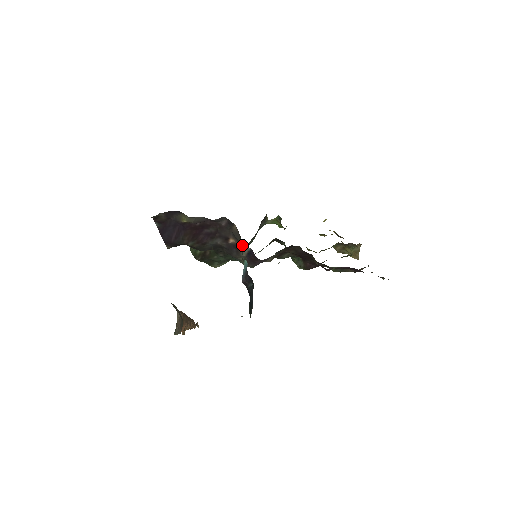
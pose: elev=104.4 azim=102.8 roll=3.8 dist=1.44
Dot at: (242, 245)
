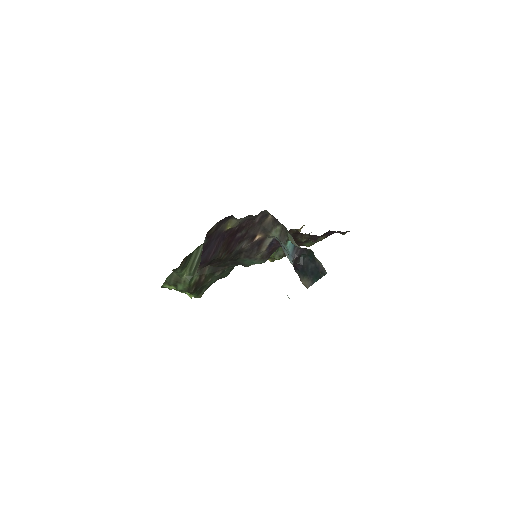
Dot at: (273, 234)
